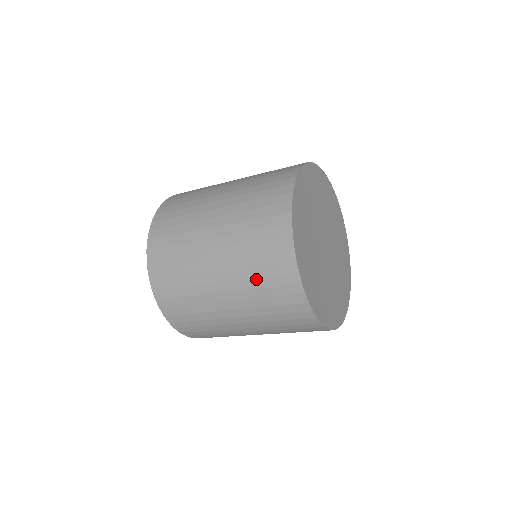
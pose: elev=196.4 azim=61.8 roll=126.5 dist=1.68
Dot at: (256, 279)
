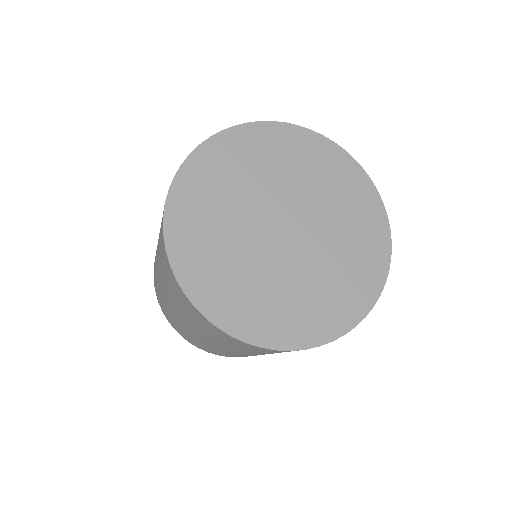
Dot at: (162, 266)
